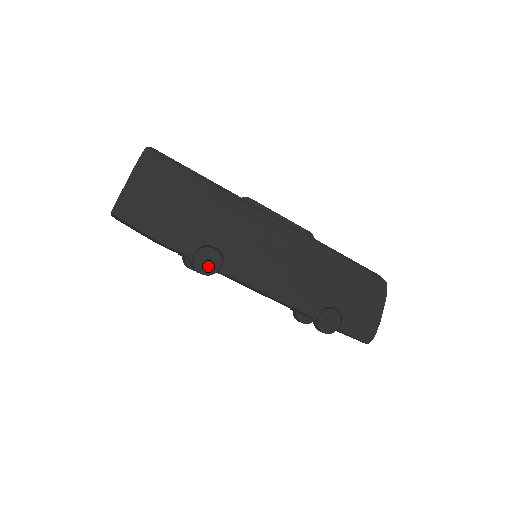
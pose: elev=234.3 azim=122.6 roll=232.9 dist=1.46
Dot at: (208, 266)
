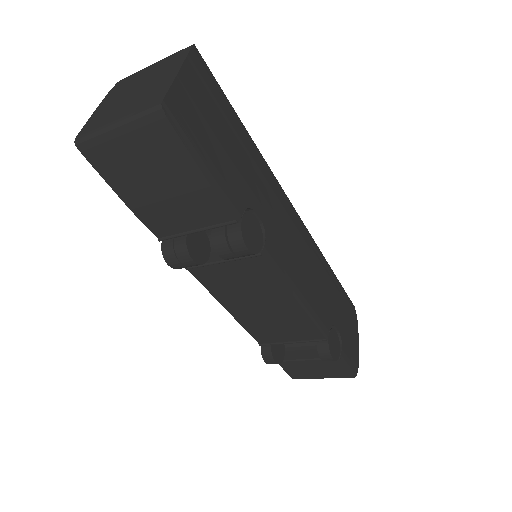
Dot at: (253, 240)
